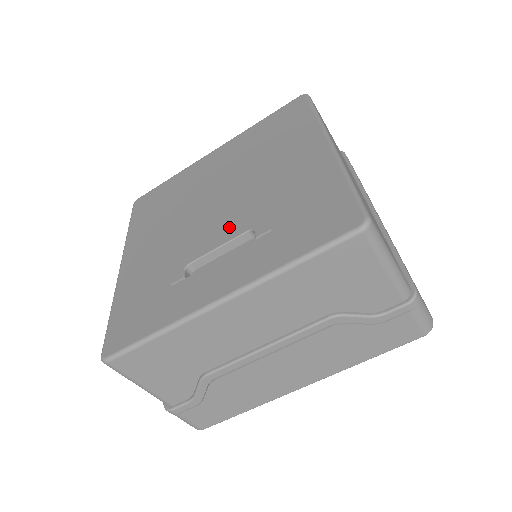
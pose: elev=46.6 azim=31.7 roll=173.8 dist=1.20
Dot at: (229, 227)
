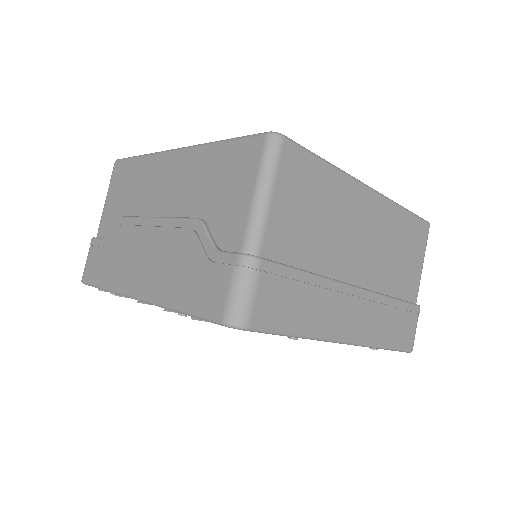
Dot at: occluded
